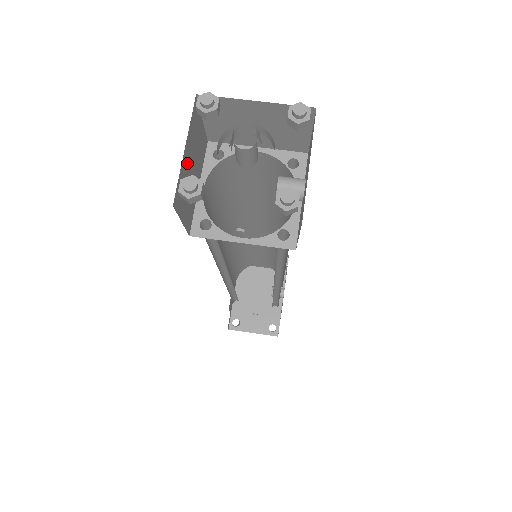
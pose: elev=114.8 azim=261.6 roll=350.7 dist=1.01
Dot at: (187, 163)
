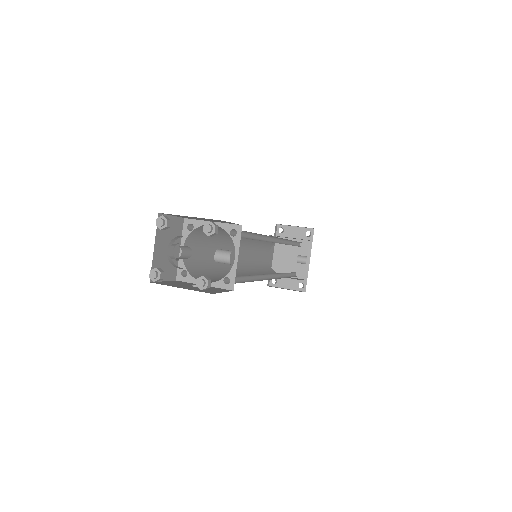
Dot at: (160, 251)
